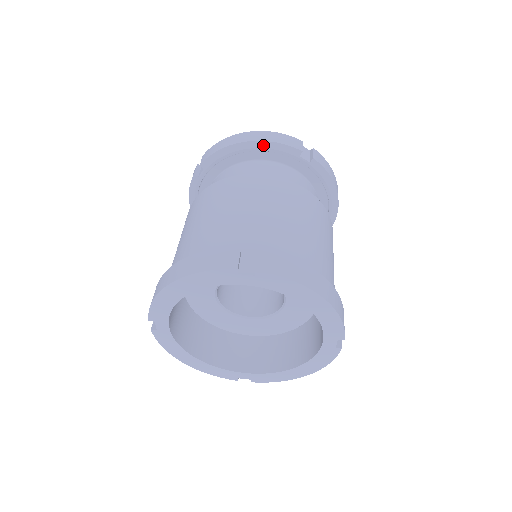
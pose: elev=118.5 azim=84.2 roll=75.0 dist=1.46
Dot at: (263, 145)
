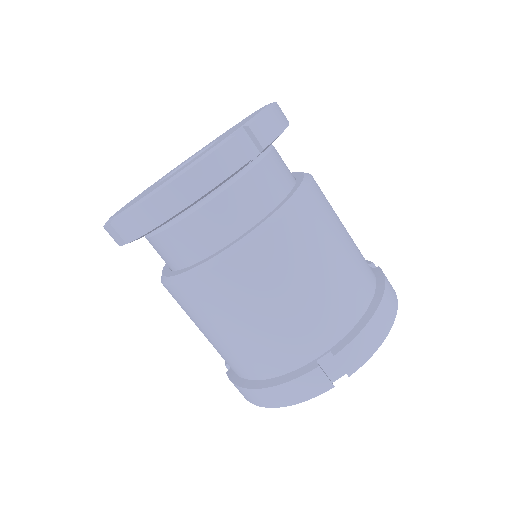
Dot at: (203, 197)
